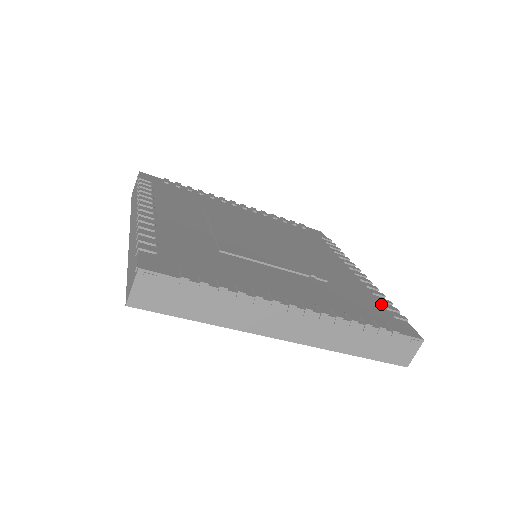
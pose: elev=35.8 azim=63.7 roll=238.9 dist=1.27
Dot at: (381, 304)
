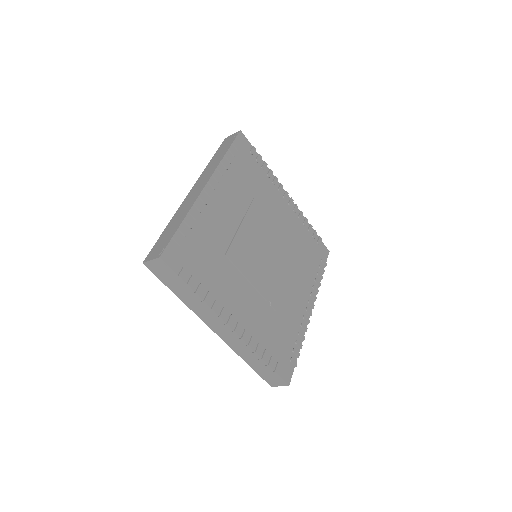
Dot at: (293, 345)
